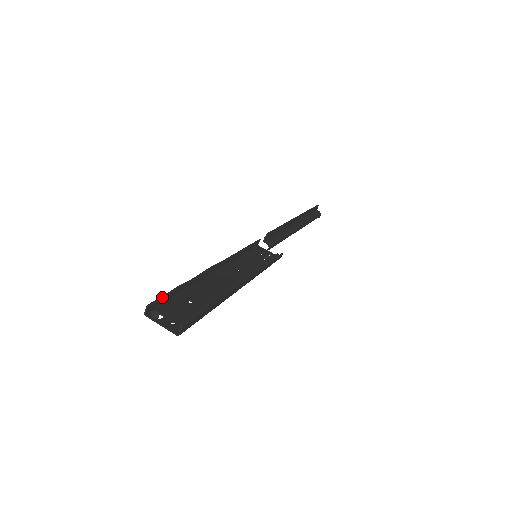
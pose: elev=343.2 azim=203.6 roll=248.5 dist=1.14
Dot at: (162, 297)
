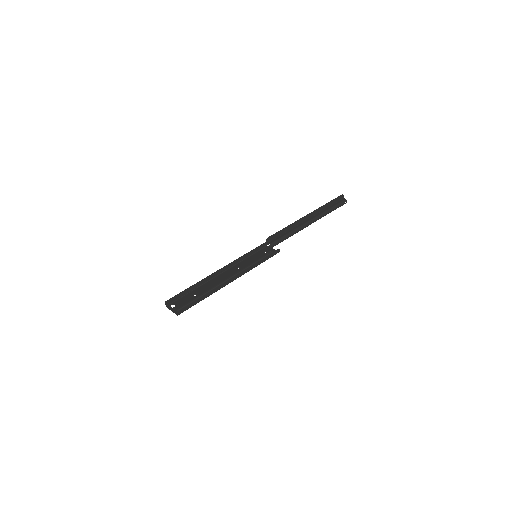
Dot at: (174, 296)
